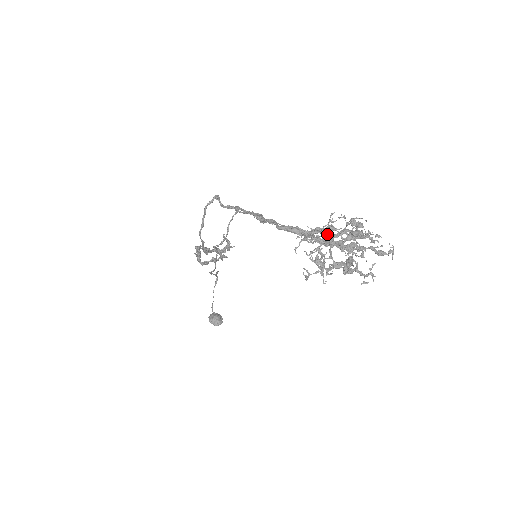
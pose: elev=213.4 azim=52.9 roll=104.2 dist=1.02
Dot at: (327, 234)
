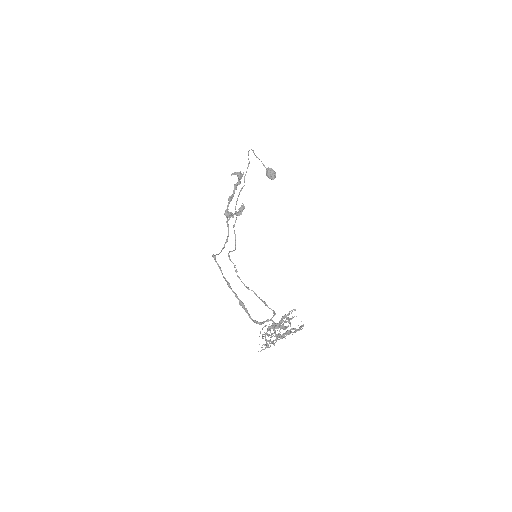
Dot at: occluded
